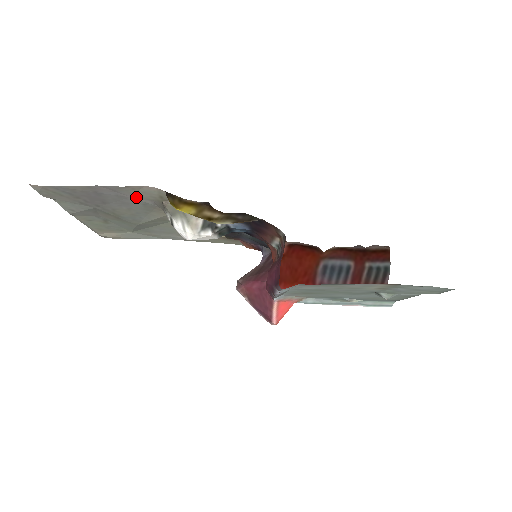
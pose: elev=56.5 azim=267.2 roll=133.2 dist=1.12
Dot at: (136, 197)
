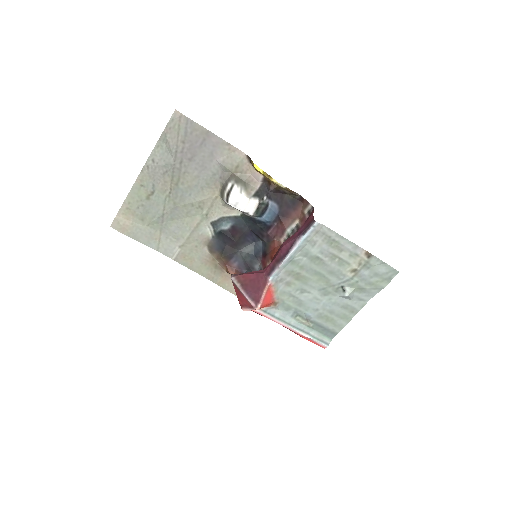
Dot at: (220, 161)
